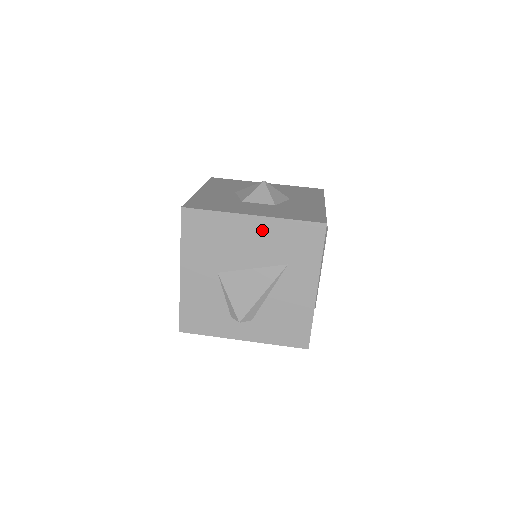
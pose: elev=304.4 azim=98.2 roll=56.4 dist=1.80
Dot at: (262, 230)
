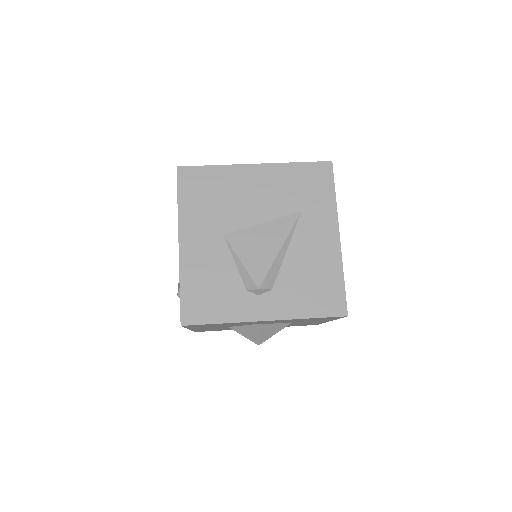
Dot at: (267, 178)
